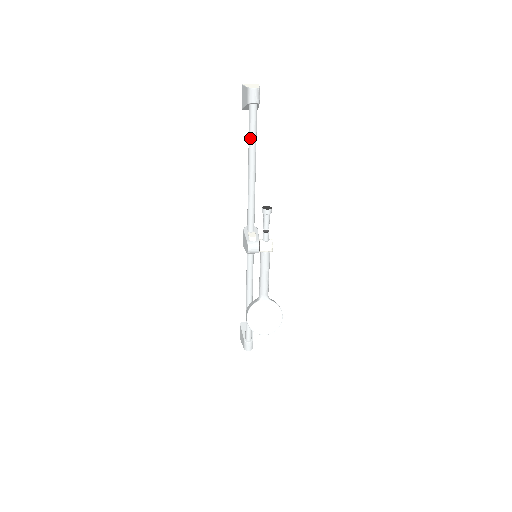
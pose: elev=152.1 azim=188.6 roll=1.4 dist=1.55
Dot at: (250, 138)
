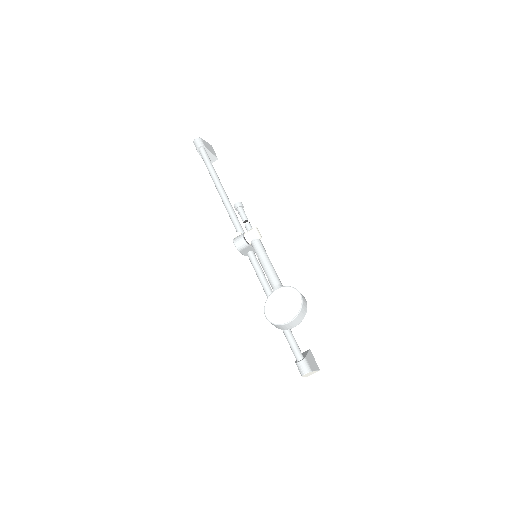
Dot at: (208, 170)
